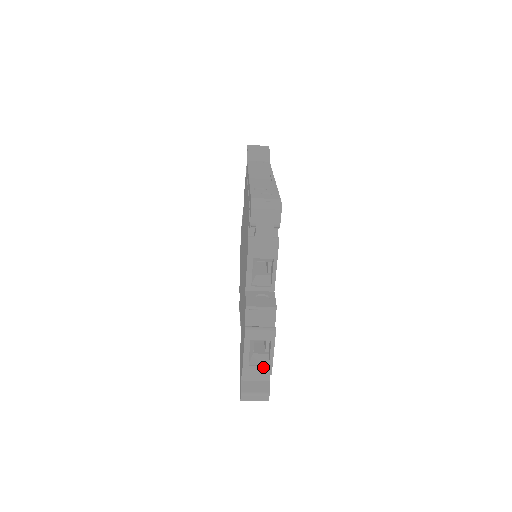
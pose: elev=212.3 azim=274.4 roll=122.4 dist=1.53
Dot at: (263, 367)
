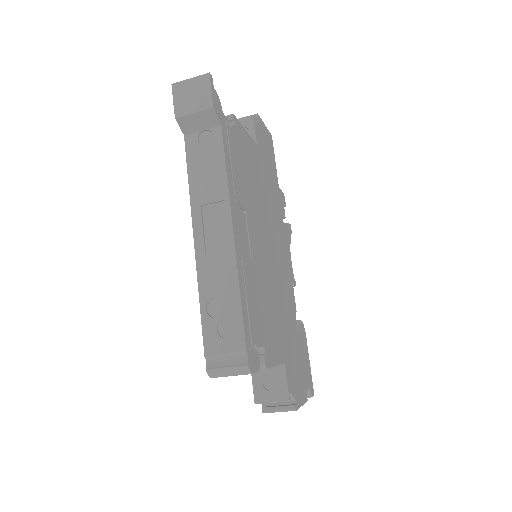
Dot at: occluded
